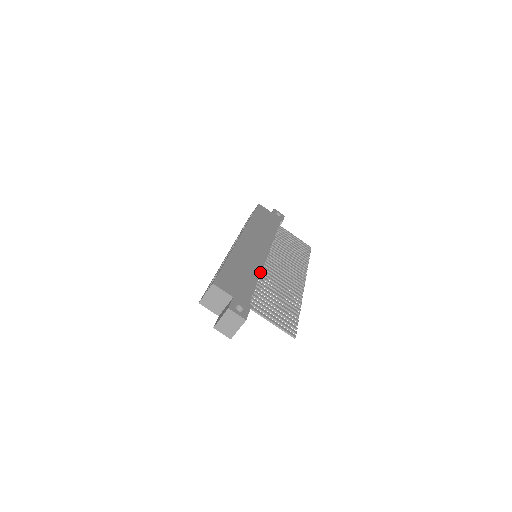
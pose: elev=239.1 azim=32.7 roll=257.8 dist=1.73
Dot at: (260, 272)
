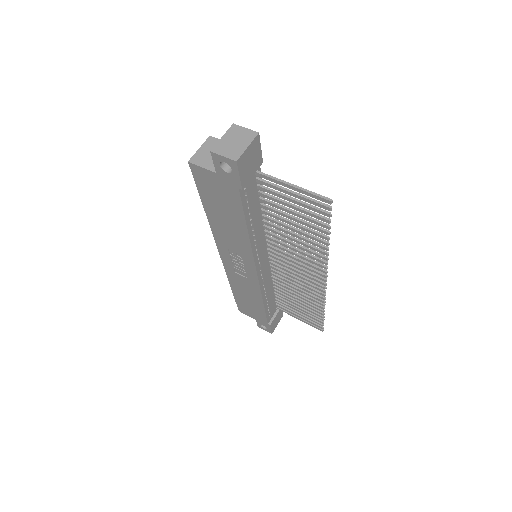
Dot at: occluded
